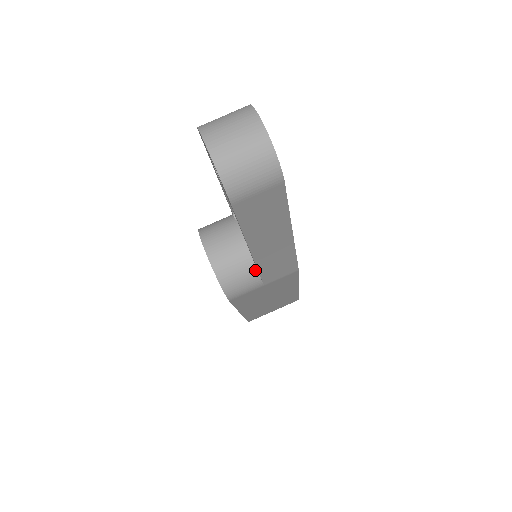
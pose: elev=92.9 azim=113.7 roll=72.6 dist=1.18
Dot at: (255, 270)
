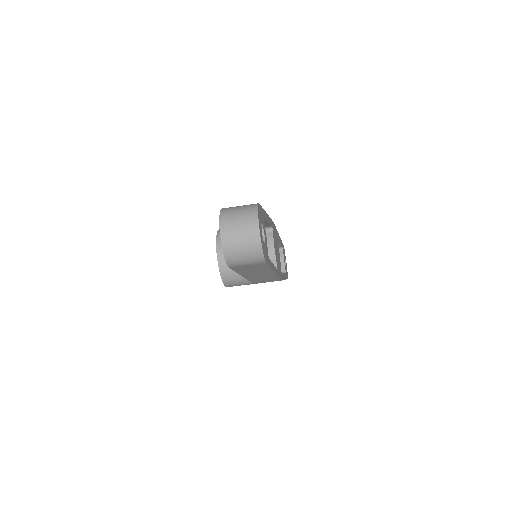
Dot at: occluded
